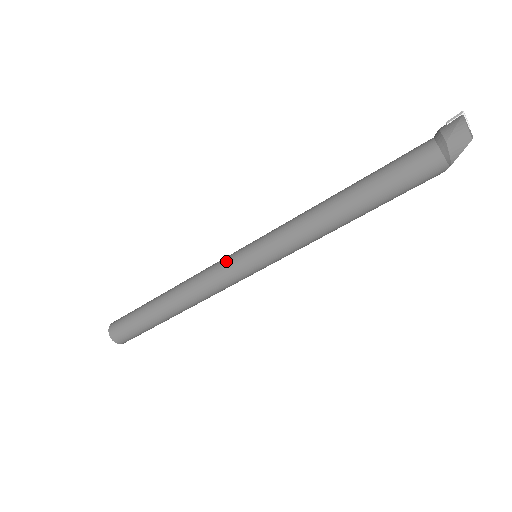
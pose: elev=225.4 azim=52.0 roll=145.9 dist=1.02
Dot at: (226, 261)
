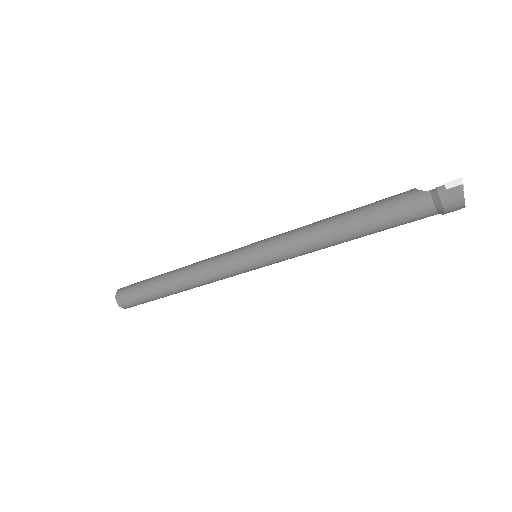
Dot at: (231, 267)
